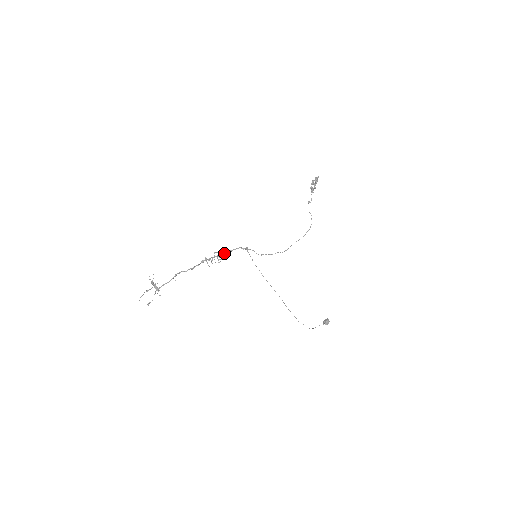
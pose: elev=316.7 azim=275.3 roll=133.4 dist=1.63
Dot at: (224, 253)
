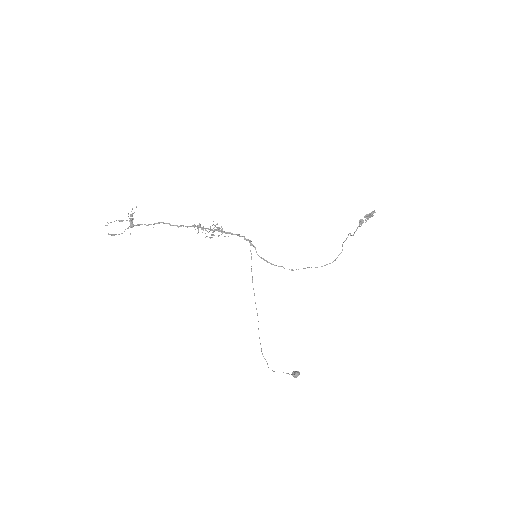
Dot at: (223, 231)
